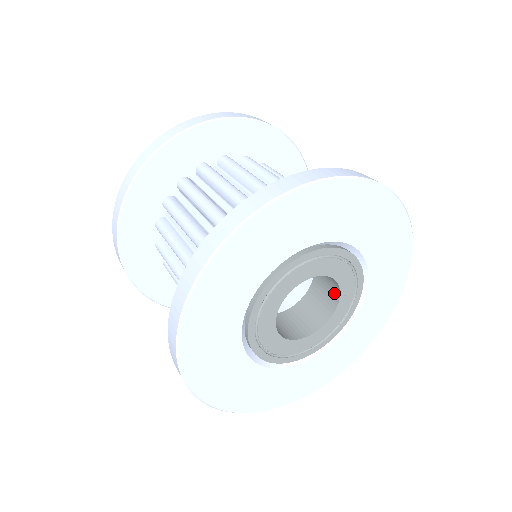
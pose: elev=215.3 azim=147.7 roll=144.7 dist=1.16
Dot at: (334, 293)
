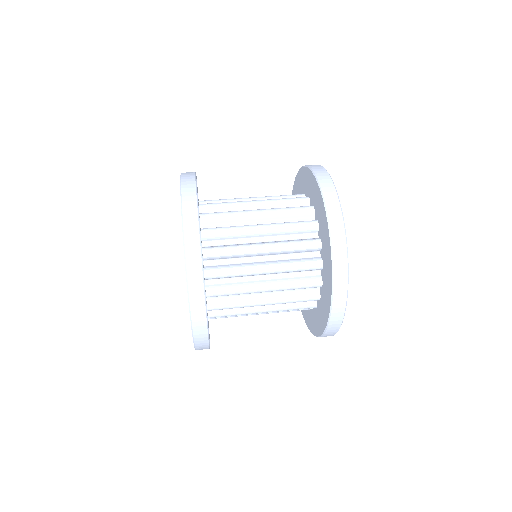
Dot at: occluded
